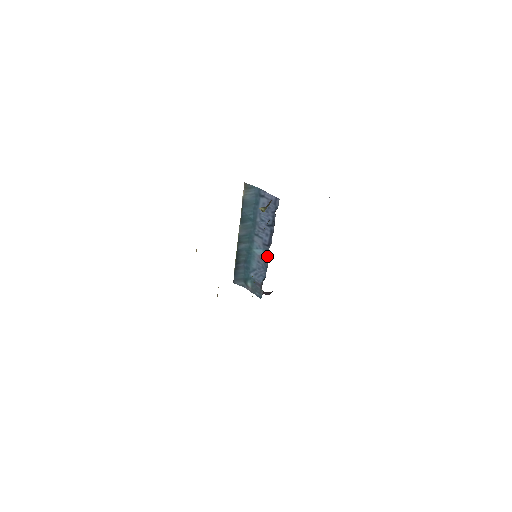
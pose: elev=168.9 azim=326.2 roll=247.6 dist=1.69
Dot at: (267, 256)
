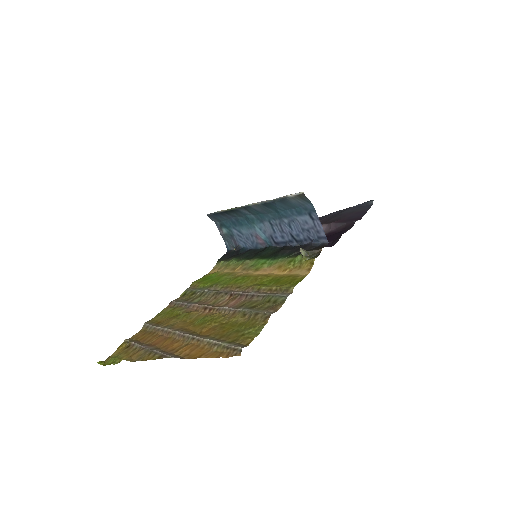
Dot at: (266, 244)
